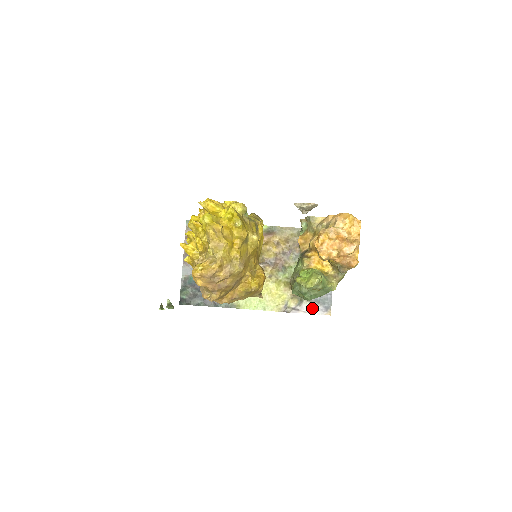
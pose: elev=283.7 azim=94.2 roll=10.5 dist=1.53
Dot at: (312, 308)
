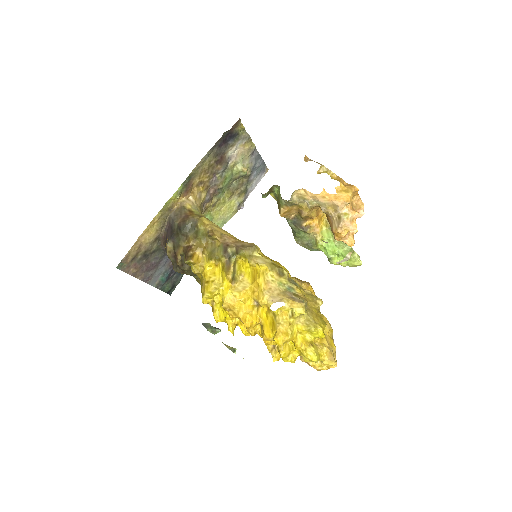
Dot at: (255, 183)
